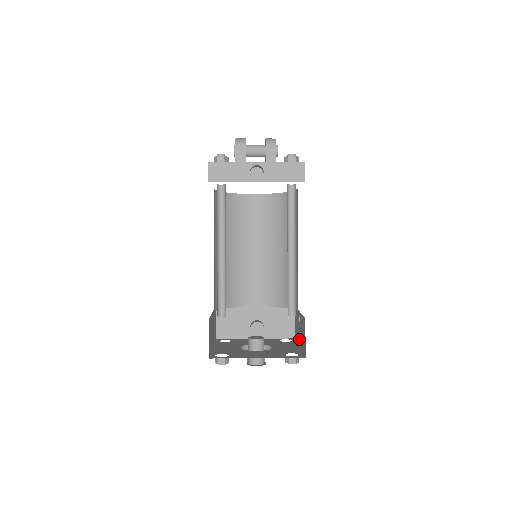
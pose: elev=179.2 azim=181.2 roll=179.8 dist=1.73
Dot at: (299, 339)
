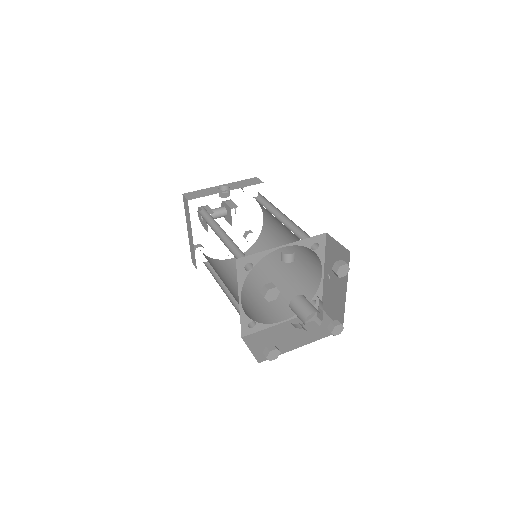
Dot at: (341, 291)
